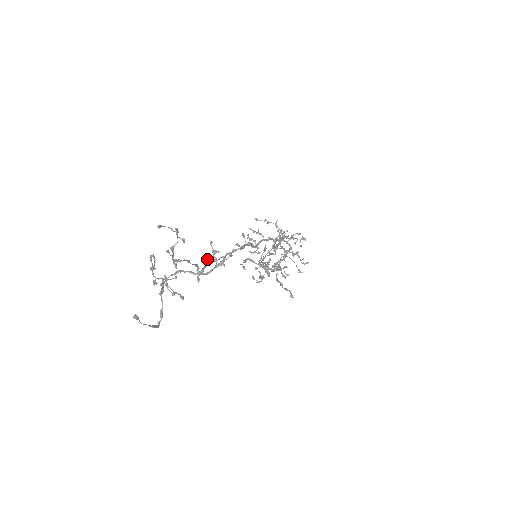
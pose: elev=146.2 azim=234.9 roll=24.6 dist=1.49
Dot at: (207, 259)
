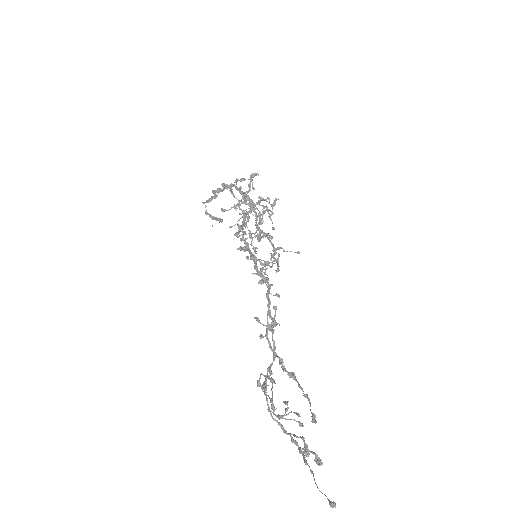
Dot at: (262, 336)
